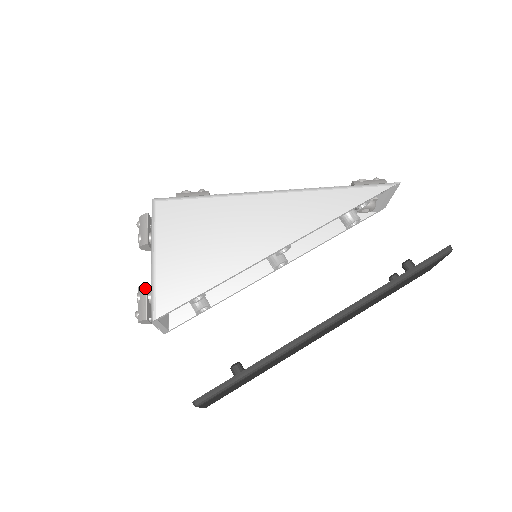
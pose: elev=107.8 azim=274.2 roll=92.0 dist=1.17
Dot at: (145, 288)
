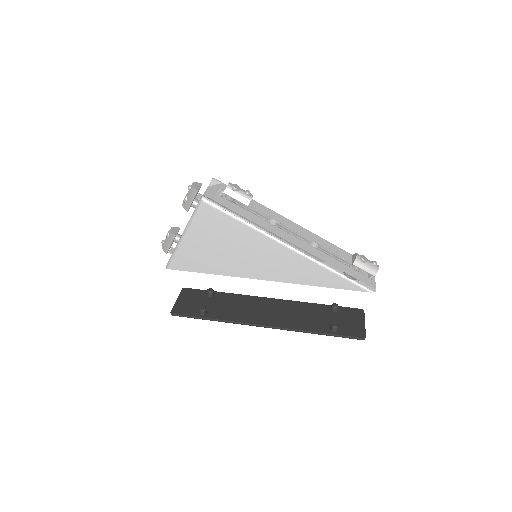
Dot at: (173, 237)
